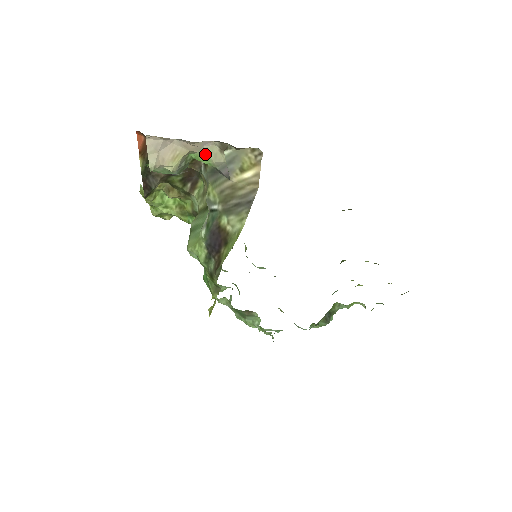
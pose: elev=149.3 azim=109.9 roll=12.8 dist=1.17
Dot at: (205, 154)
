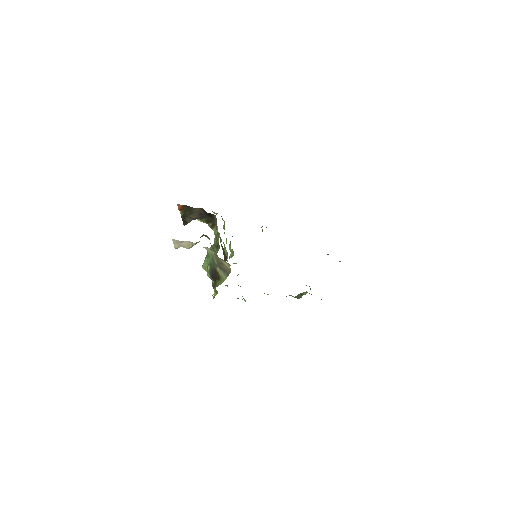
Dot at: occluded
